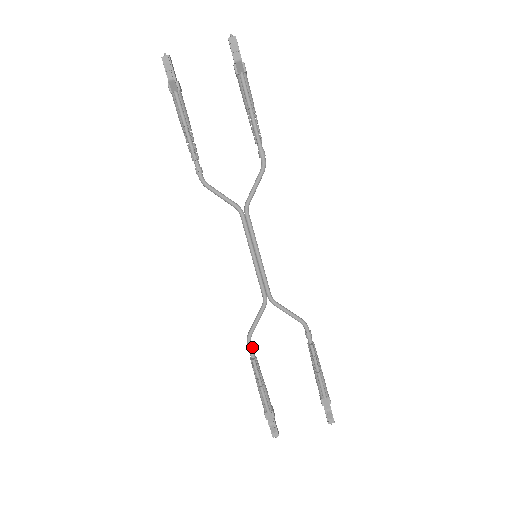
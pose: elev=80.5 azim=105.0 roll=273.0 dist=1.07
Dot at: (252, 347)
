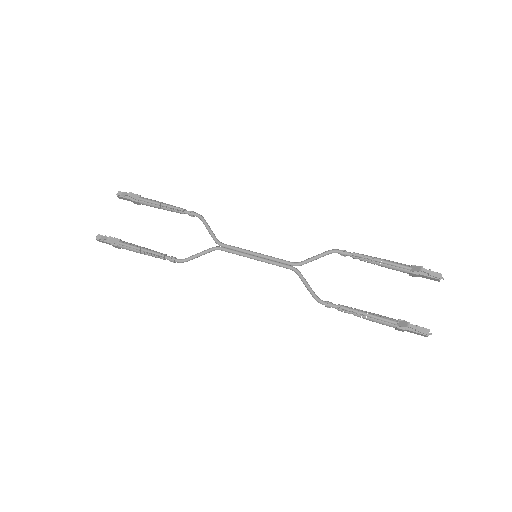
Dot at: (327, 302)
